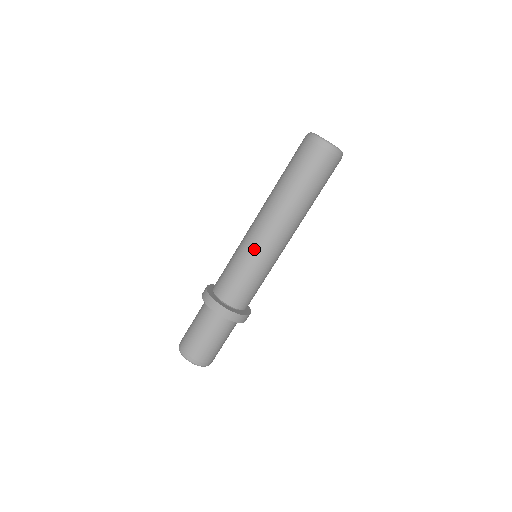
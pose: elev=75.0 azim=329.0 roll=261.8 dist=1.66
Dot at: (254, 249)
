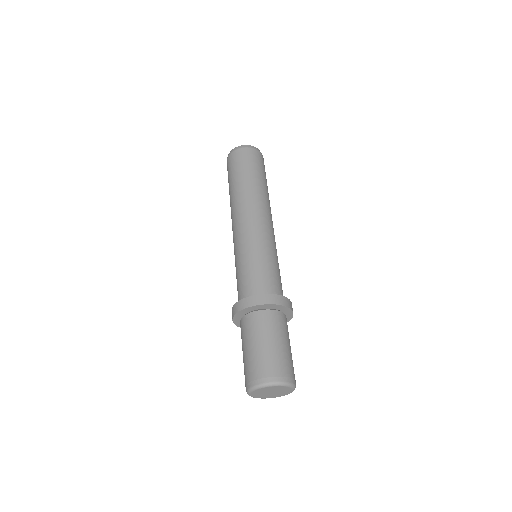
Dot at: (236, 244)
